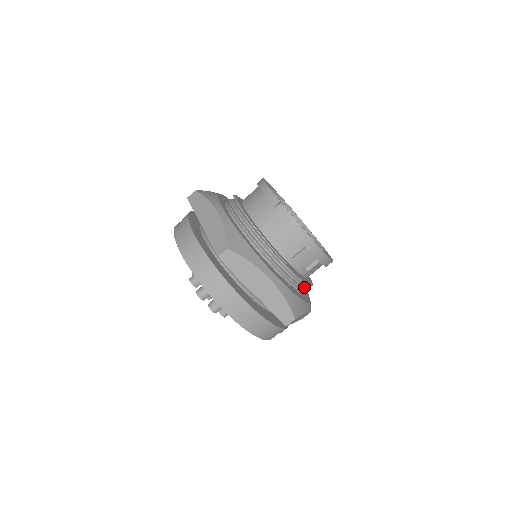
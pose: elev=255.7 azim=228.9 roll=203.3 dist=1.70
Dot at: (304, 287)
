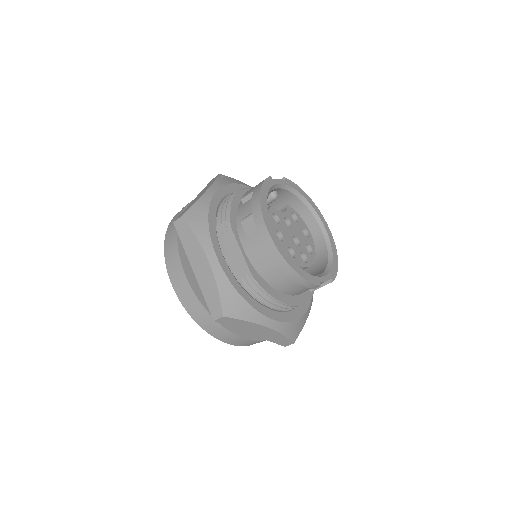
Dot at: occluded
